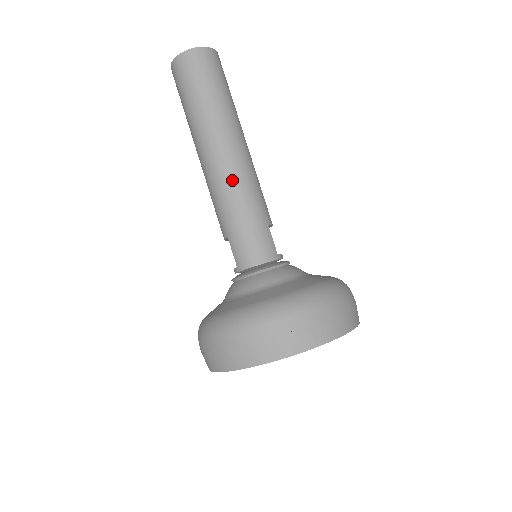
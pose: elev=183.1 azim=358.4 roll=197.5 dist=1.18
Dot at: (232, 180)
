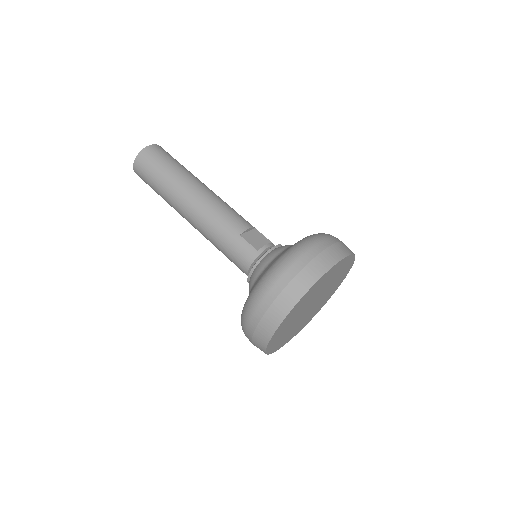
Dot at: (201, 225)
